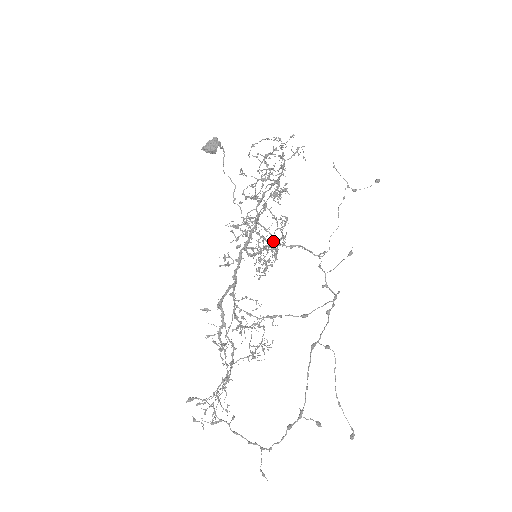
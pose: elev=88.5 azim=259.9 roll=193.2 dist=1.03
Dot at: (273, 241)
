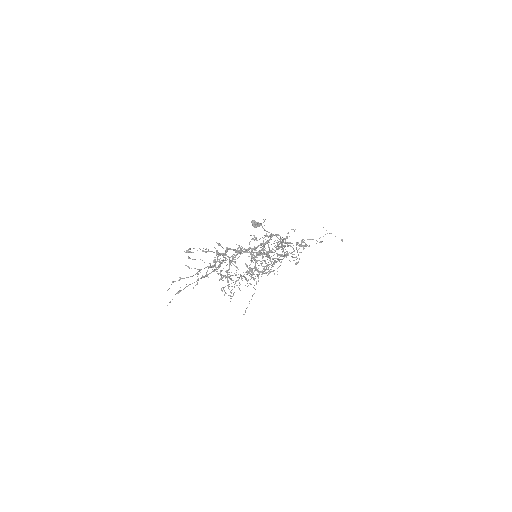
Dot at: occluded
